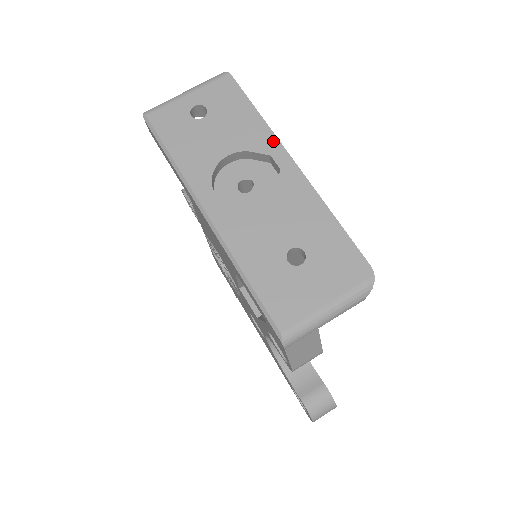
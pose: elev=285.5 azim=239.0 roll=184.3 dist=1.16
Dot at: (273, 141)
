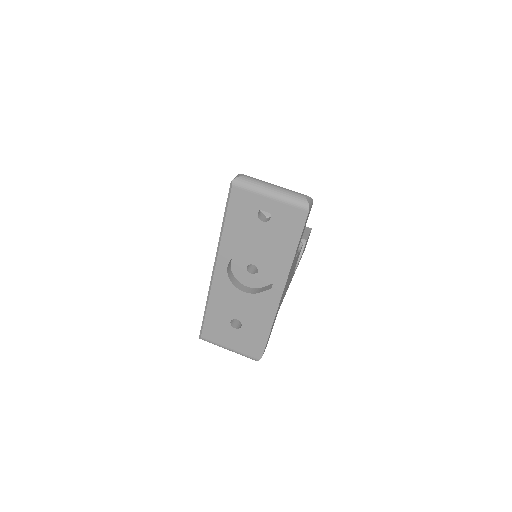
Dot at: (285, 273)
